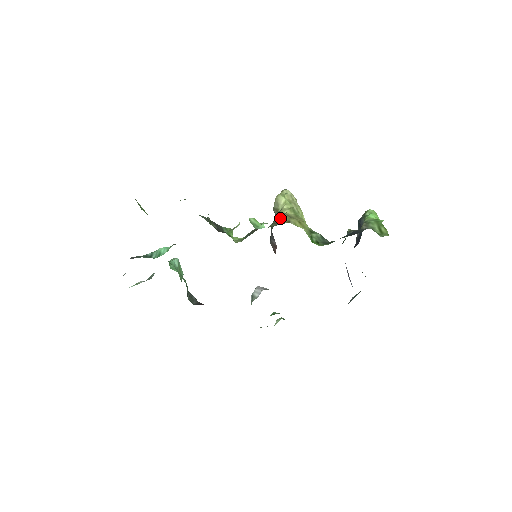
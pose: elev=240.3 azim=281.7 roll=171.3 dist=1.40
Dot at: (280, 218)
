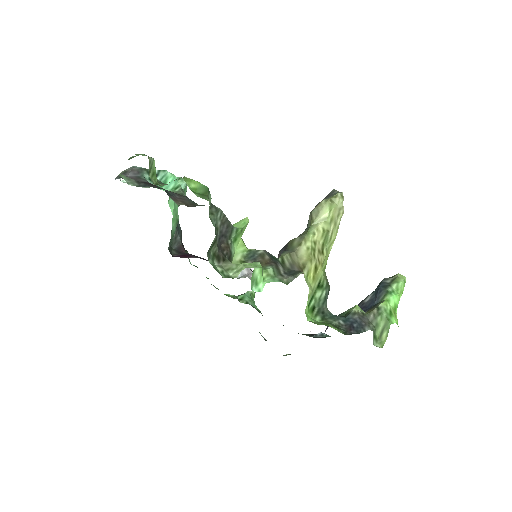
Dot at: (290, 278)
